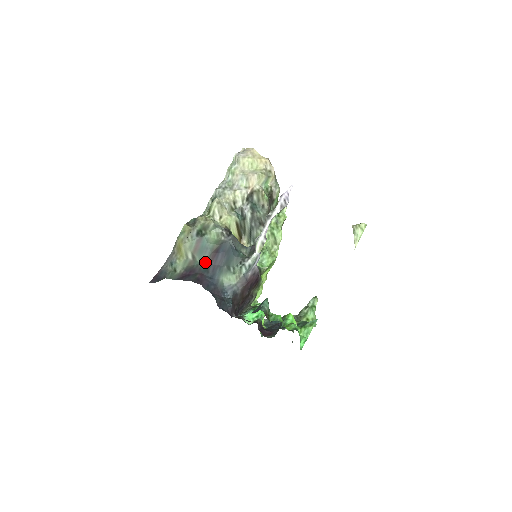
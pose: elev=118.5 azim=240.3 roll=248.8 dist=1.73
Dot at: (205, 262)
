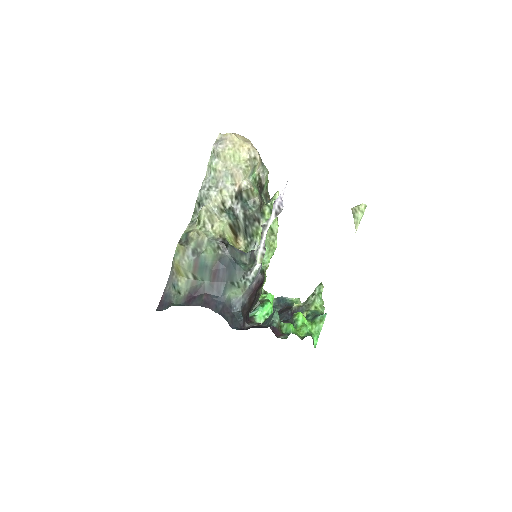
Dot at: (207, 280)
